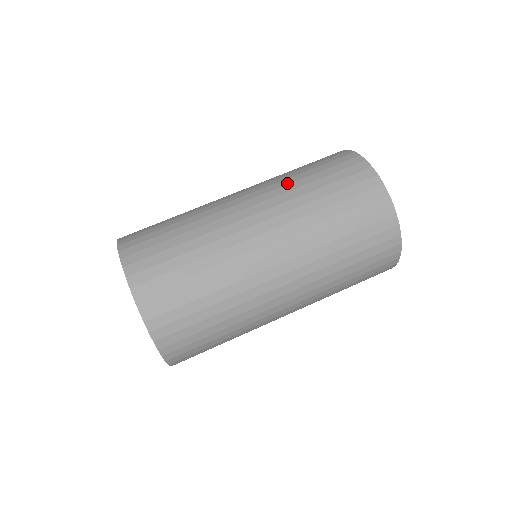
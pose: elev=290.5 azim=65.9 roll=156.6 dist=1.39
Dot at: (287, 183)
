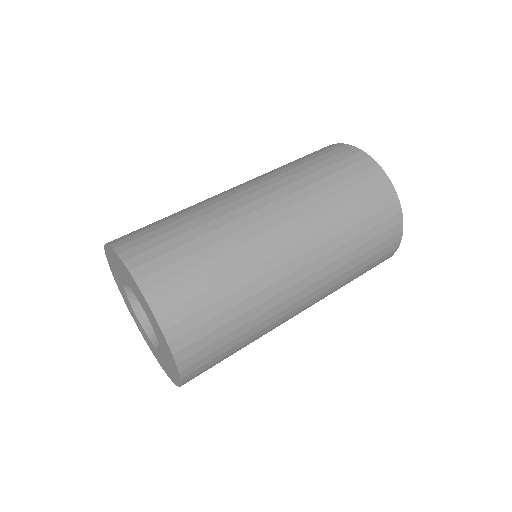
Dot at: occluded
